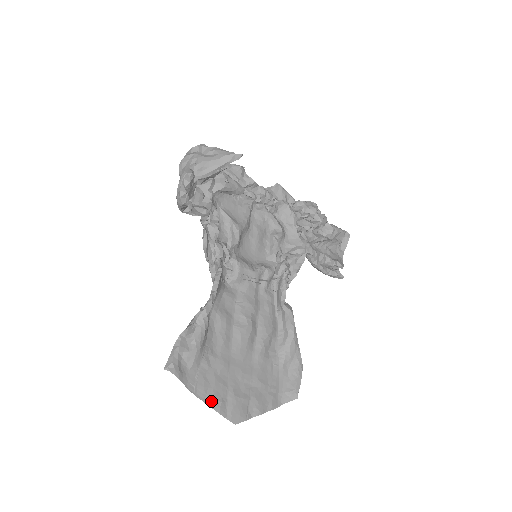
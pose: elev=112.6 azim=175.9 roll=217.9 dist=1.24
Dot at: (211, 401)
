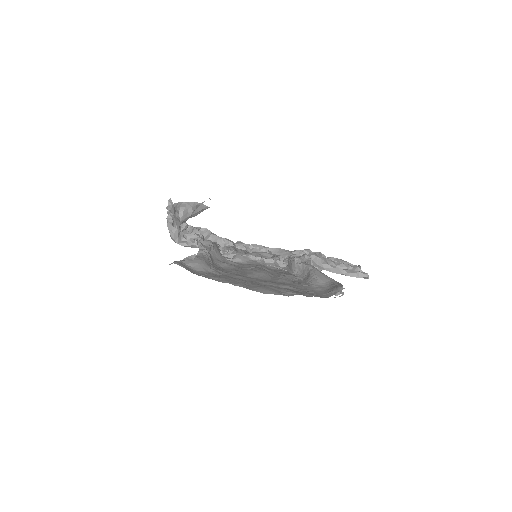
Dot at: (227, 282)
